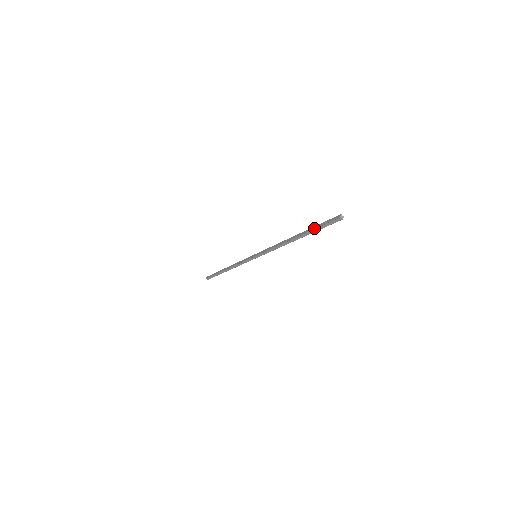
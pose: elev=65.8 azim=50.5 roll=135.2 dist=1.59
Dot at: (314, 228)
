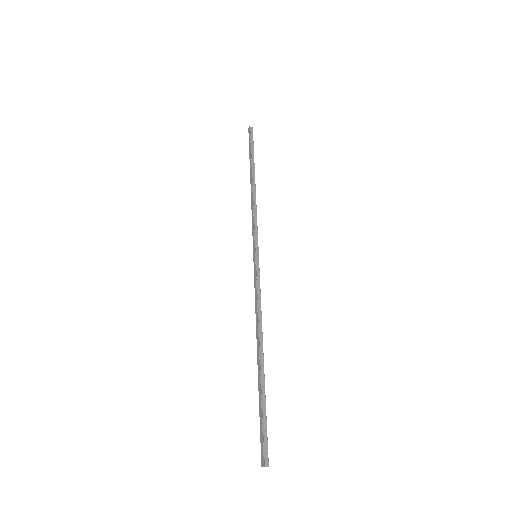
Dot at: occluded
